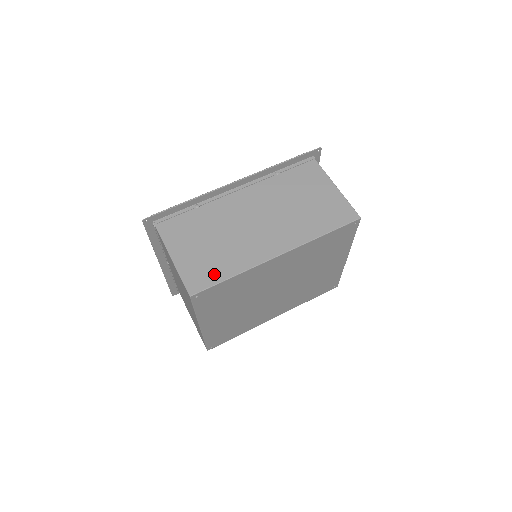
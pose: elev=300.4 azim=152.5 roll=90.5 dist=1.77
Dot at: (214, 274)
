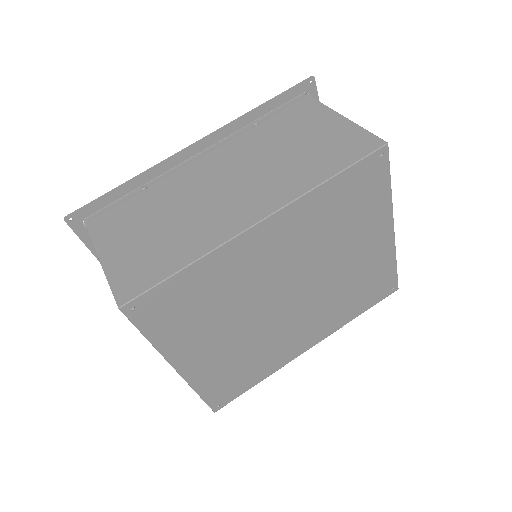
Dot at: (158, 269)
